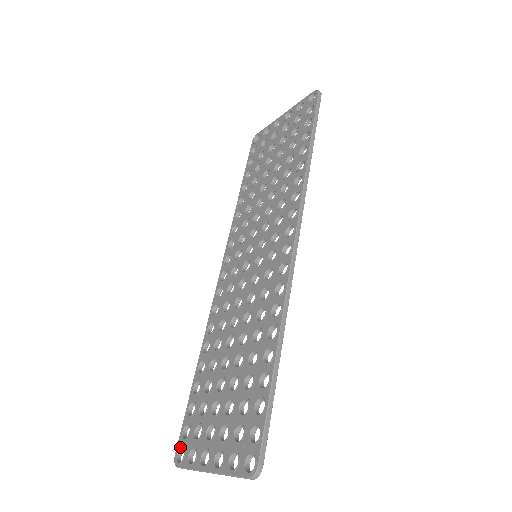
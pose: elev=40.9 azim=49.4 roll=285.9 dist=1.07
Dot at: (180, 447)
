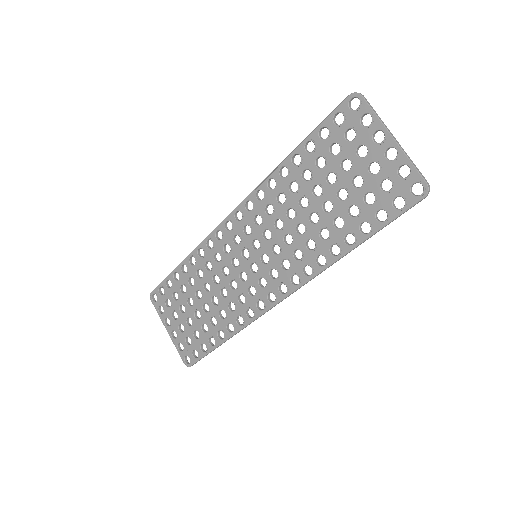
Dot at: occluded
